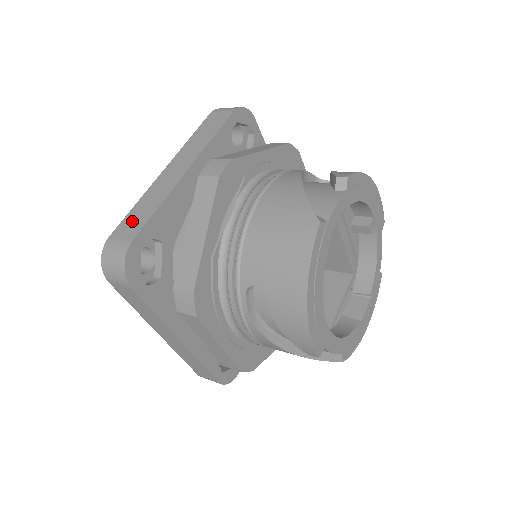
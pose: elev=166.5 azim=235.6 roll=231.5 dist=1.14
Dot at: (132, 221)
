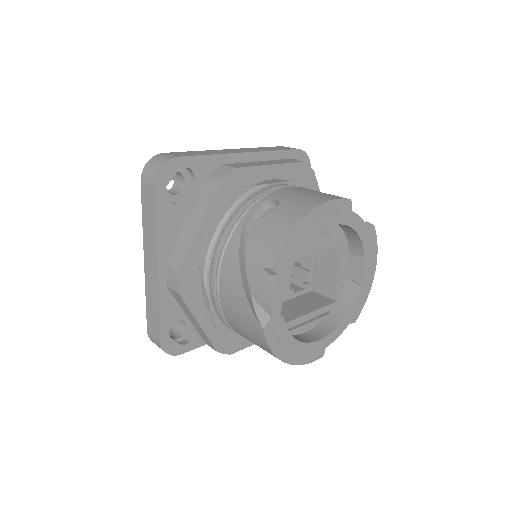
Dot at: (152, 320)
